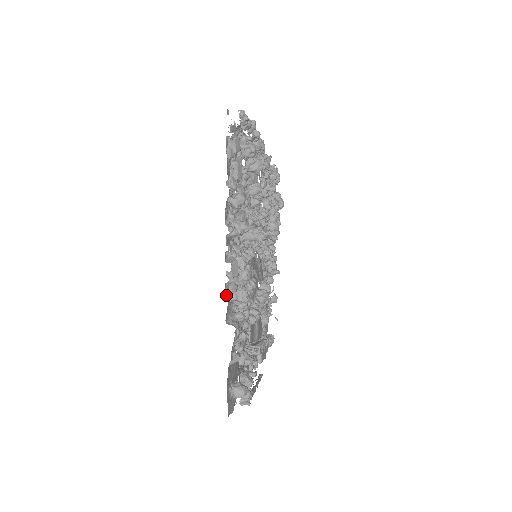
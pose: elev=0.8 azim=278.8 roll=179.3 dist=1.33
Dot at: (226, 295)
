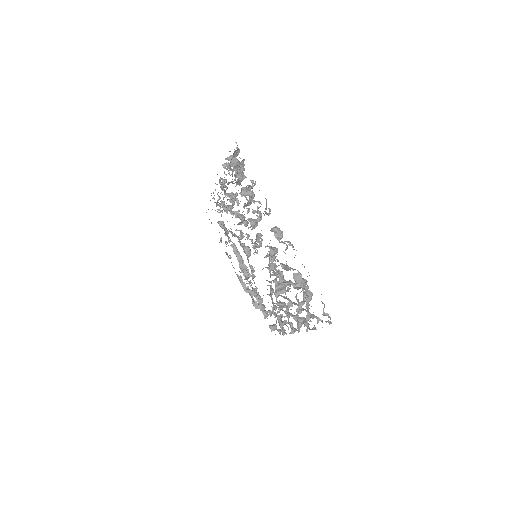
Dot at: (285, 333)
